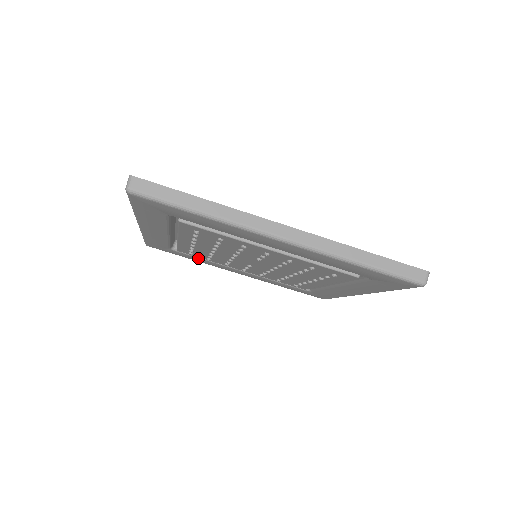
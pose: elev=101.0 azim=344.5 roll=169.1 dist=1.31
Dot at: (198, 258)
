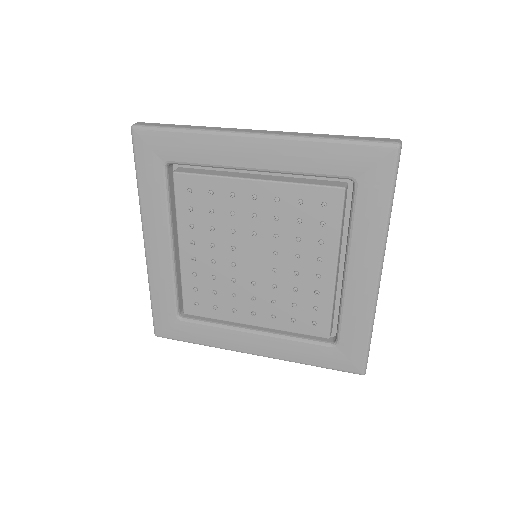
Dot at: (206, 326)
